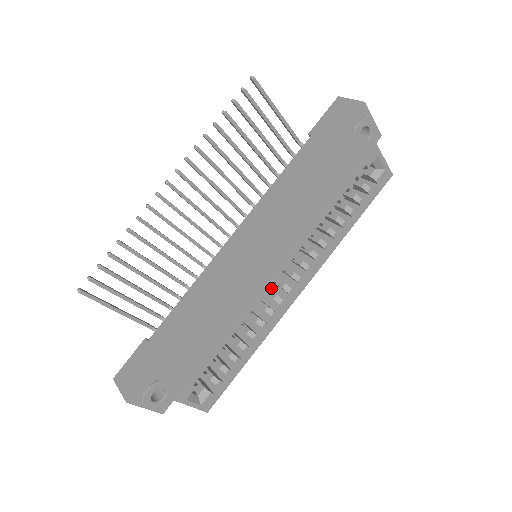
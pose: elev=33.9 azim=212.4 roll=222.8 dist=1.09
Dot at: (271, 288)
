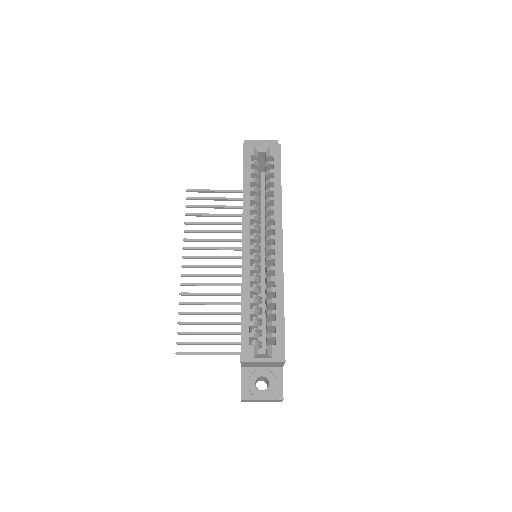
Dot at: occluded
